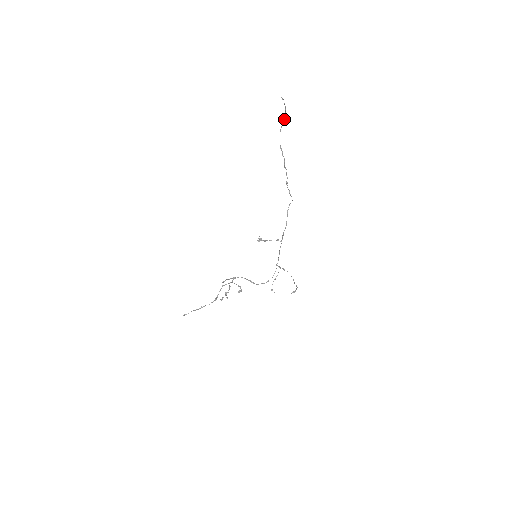
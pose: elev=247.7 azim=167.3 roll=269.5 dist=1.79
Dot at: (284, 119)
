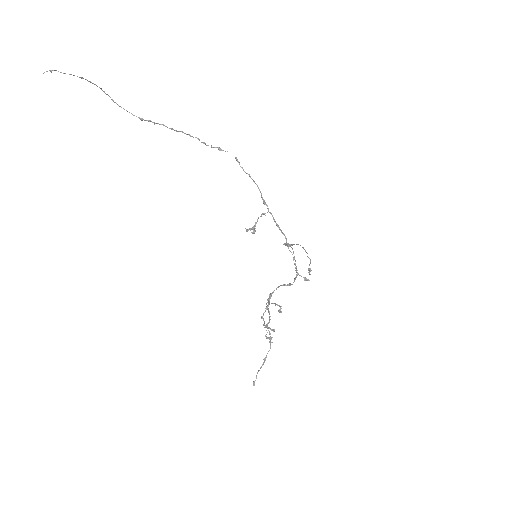
Dot at: occluded
